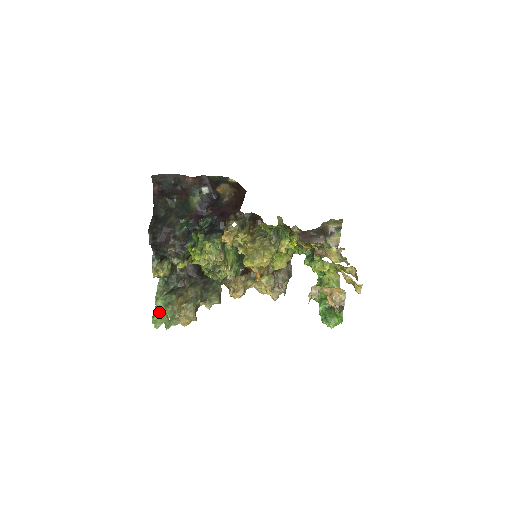
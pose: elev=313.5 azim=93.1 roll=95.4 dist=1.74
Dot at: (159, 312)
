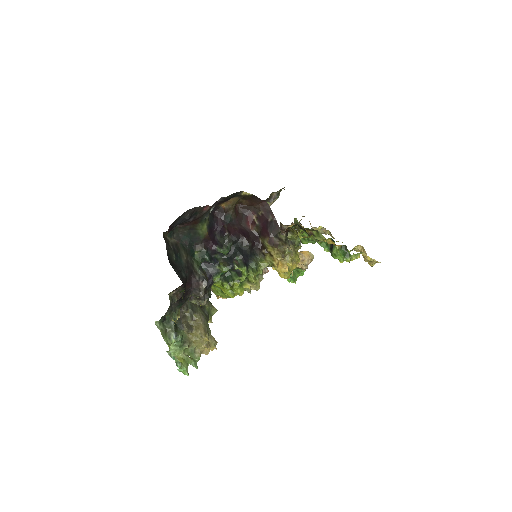
Dot at: (179, 357)
